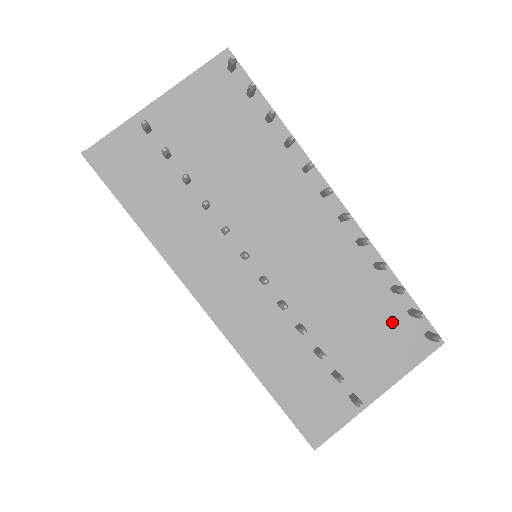
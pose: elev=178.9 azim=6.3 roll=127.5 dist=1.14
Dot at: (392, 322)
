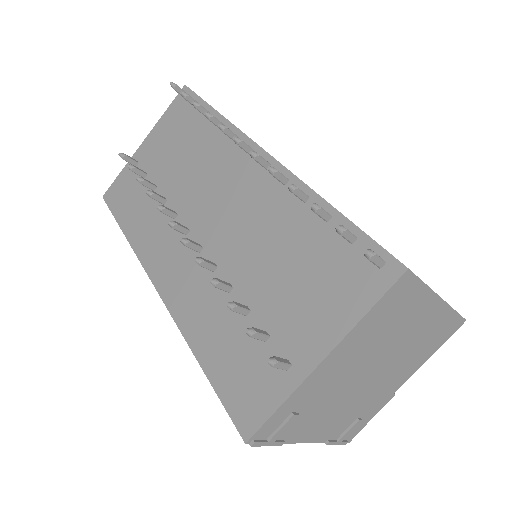
Dot at: (329, 258)
